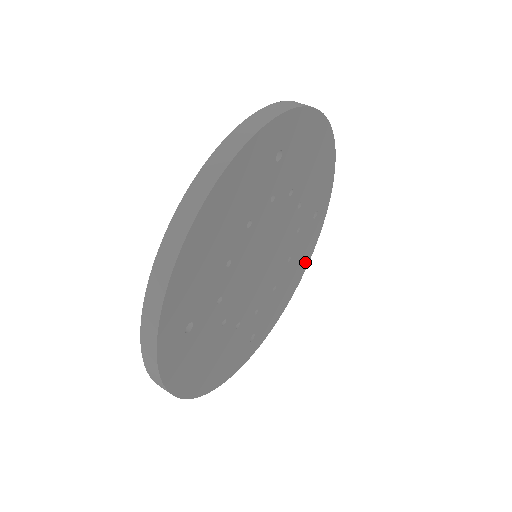
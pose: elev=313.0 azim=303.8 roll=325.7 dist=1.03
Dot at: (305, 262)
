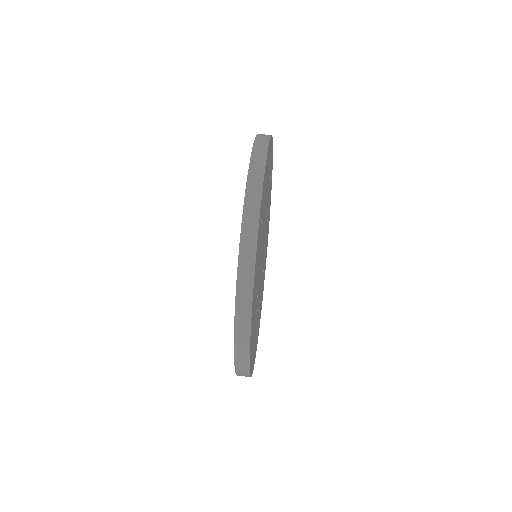
Dot at: (270, 198)
